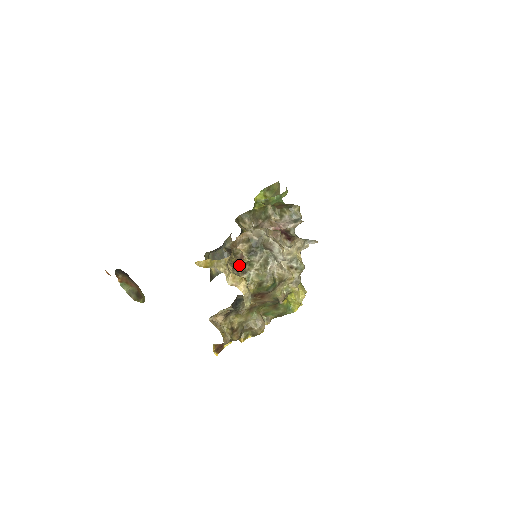
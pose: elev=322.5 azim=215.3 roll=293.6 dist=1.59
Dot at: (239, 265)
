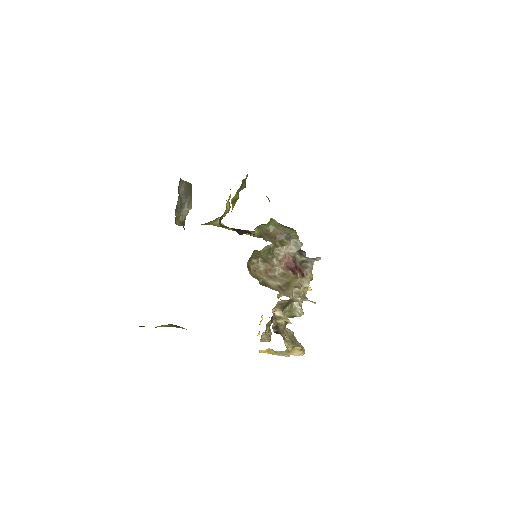
Dot at: occluded
